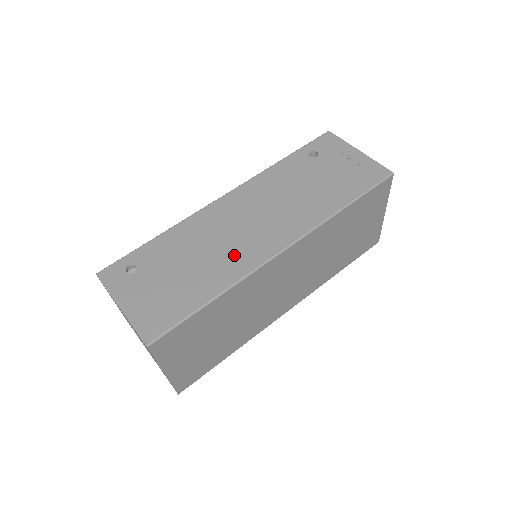
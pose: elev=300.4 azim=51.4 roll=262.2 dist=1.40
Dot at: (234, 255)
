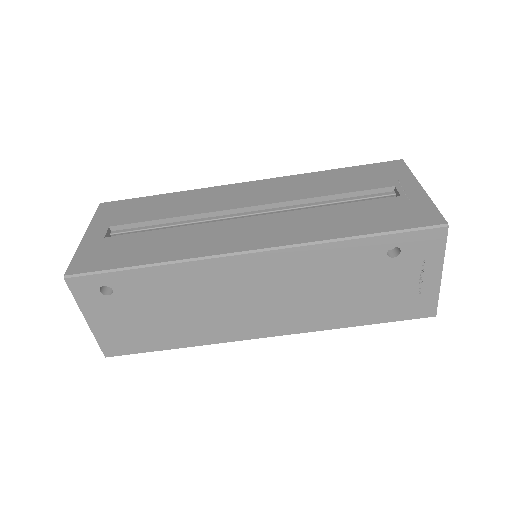
Dot at: (219, 324)
